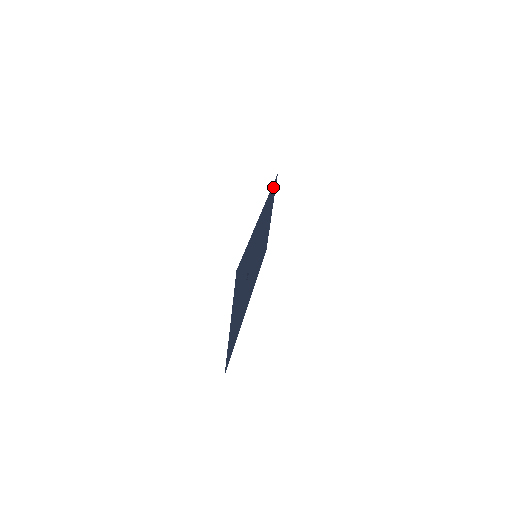
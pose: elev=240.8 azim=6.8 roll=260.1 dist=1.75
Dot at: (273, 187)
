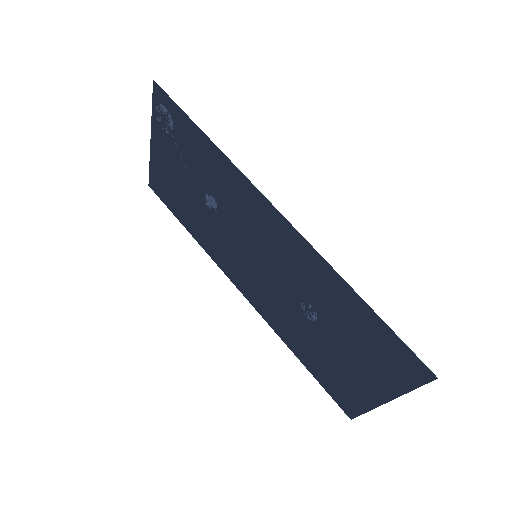
Dot at: (181, 120)
